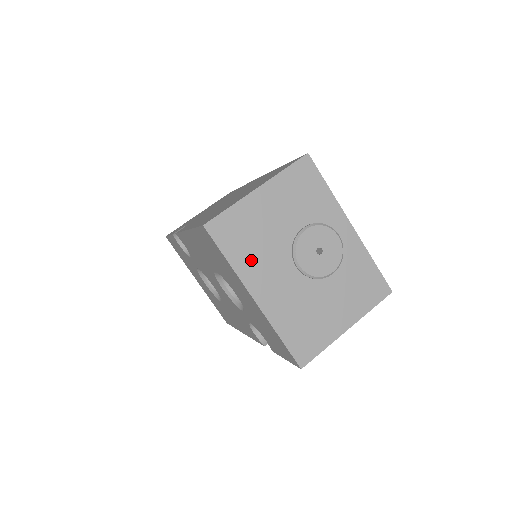
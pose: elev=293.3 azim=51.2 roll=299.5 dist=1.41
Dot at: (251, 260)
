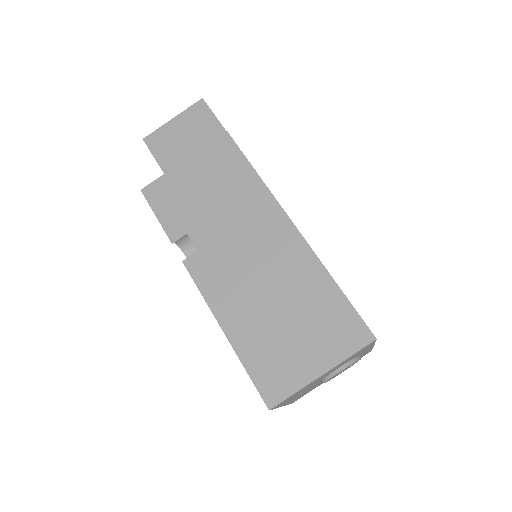
Dot at: (292, 398)
